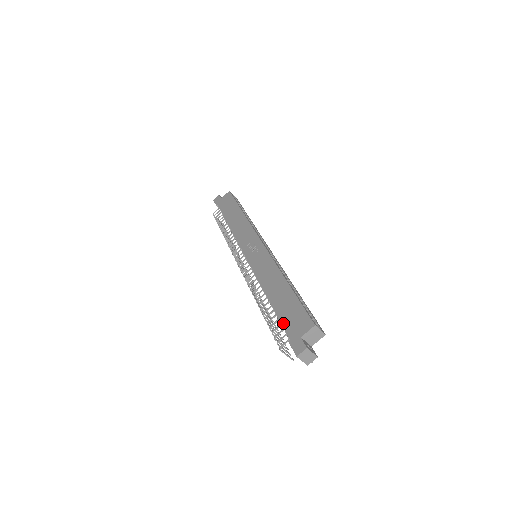
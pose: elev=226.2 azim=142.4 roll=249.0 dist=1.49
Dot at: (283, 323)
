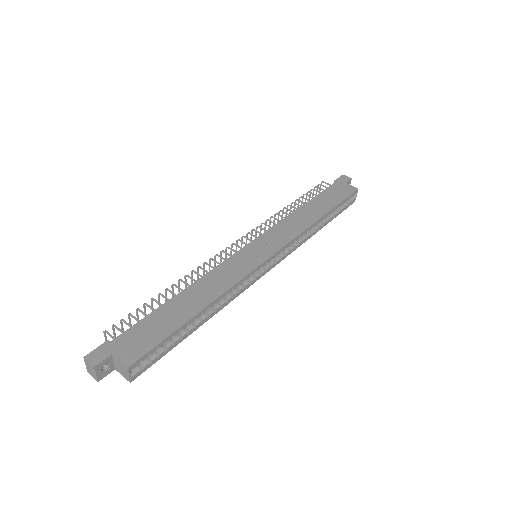
Dot at: (137, 324)
